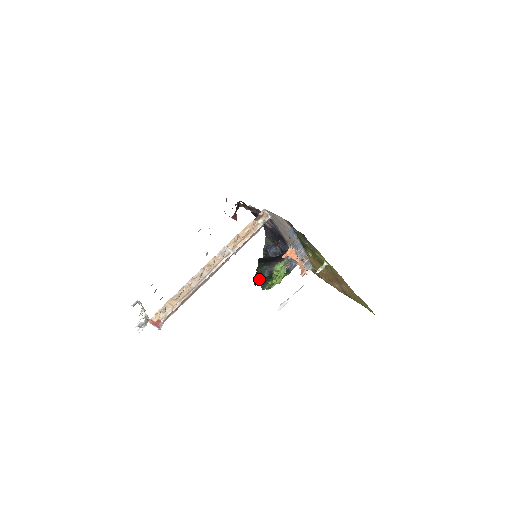
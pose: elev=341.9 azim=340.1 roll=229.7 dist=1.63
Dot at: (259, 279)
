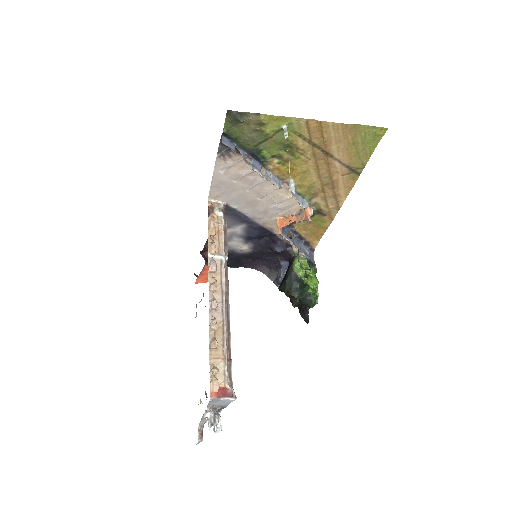
Dot at: (296, 297)
